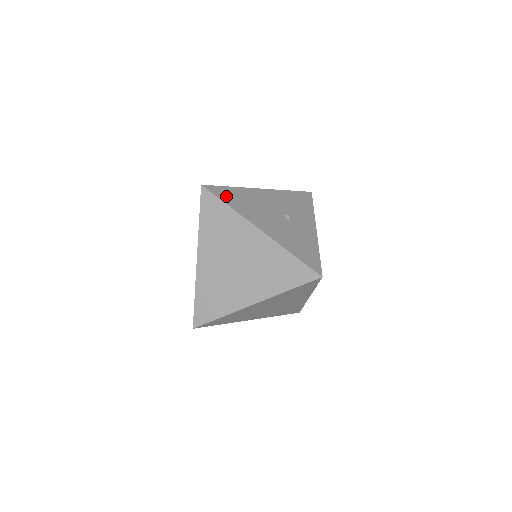
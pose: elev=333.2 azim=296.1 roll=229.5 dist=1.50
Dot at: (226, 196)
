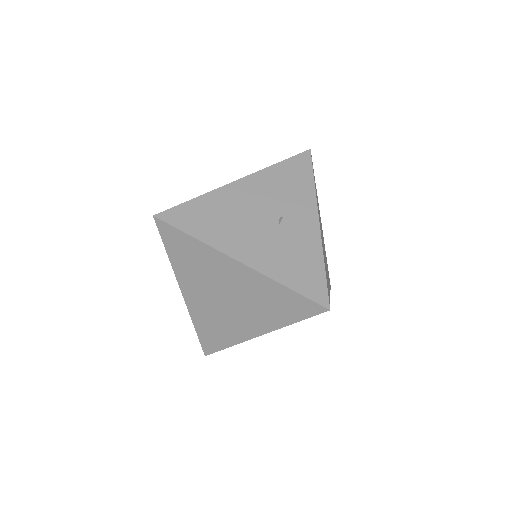
Dot at: (188, 220)
